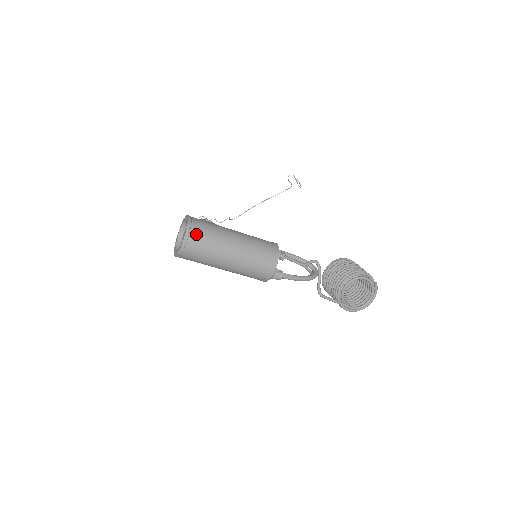
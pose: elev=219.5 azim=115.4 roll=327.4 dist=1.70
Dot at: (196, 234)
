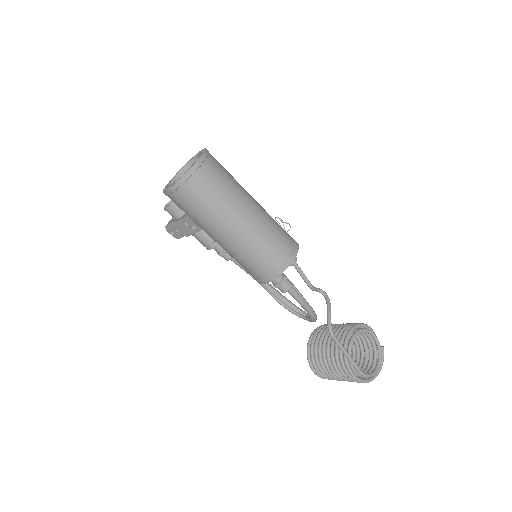
Dot at: (215, 161)
